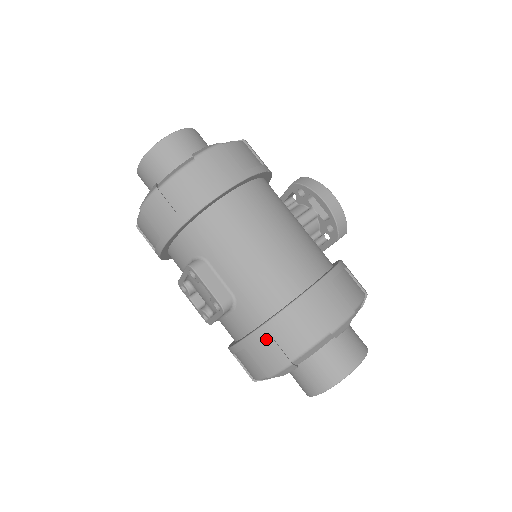
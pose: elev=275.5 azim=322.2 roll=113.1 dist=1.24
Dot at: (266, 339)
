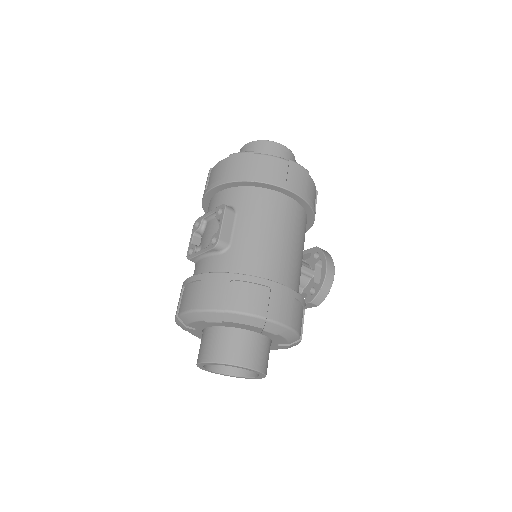
Dot at: (224, 283)
